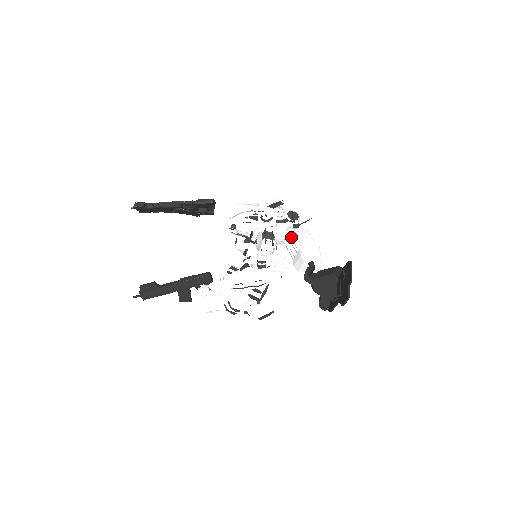
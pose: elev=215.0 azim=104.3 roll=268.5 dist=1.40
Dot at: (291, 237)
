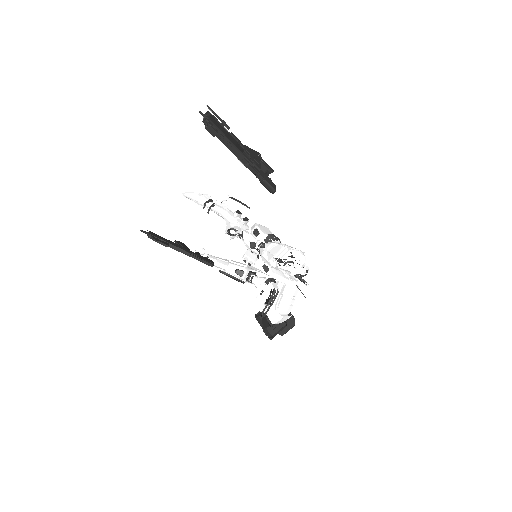
Dot at: (284, 295)
